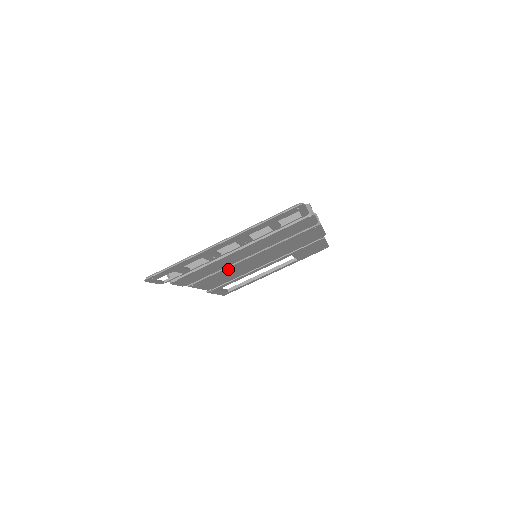
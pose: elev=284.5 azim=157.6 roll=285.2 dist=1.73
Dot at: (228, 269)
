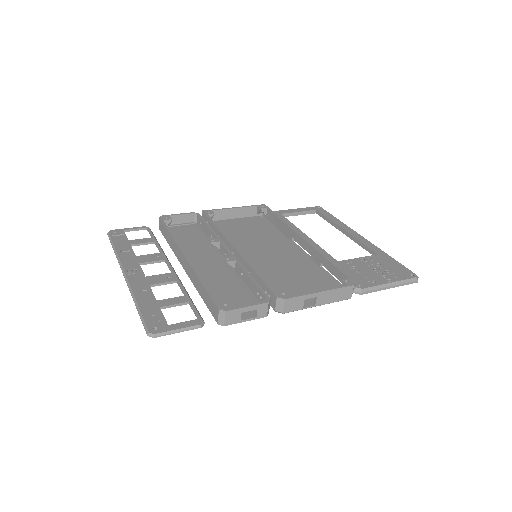
Dot at: occluded
